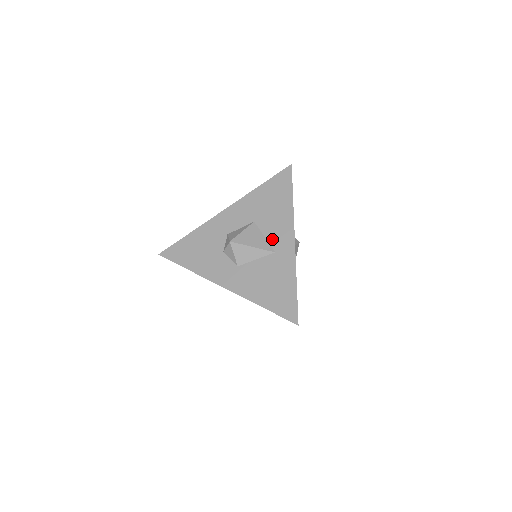
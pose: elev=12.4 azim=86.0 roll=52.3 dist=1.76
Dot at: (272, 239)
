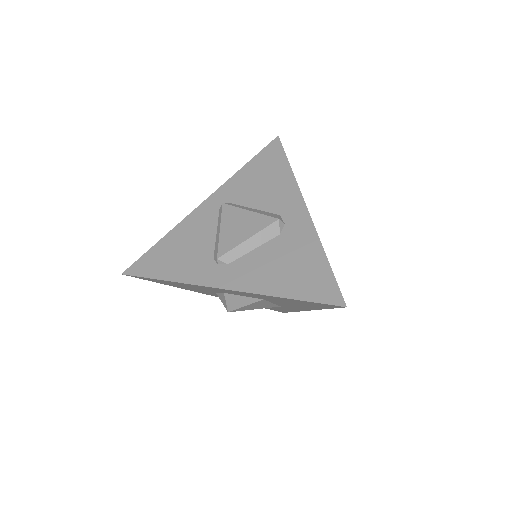
Dot at: occluded
